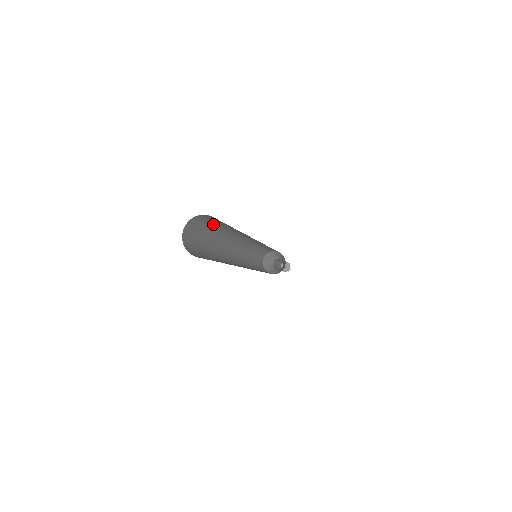
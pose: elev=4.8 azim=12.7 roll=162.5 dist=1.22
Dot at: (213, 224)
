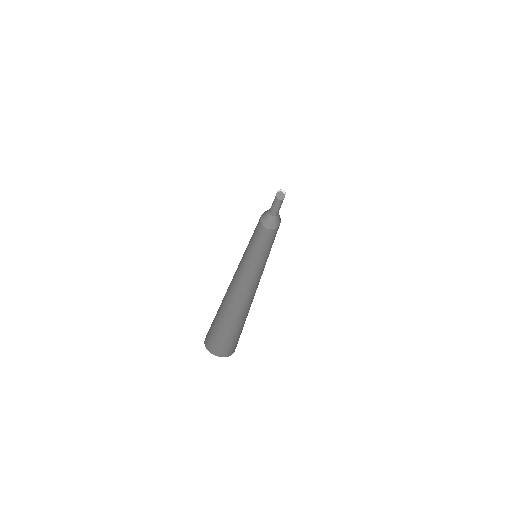
Dot at: occluded
